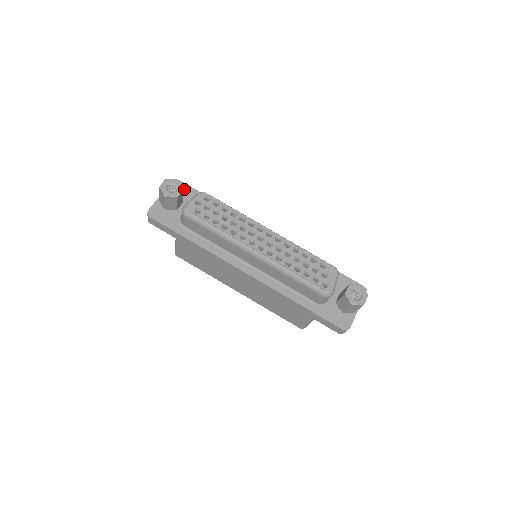
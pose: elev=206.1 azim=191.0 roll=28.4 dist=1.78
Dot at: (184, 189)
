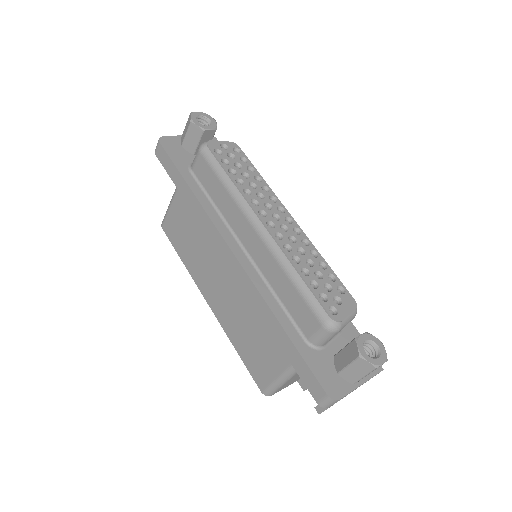
Dot at: occluded
